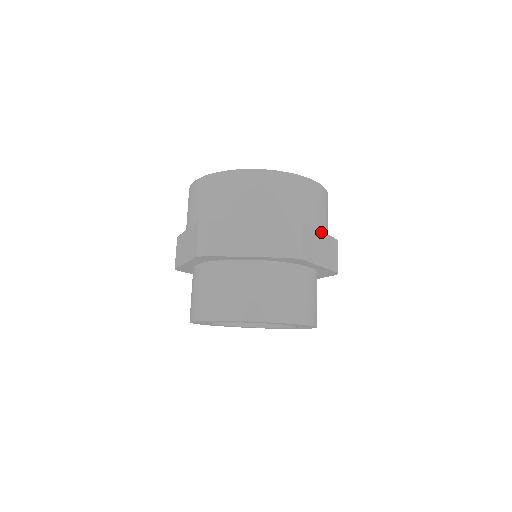
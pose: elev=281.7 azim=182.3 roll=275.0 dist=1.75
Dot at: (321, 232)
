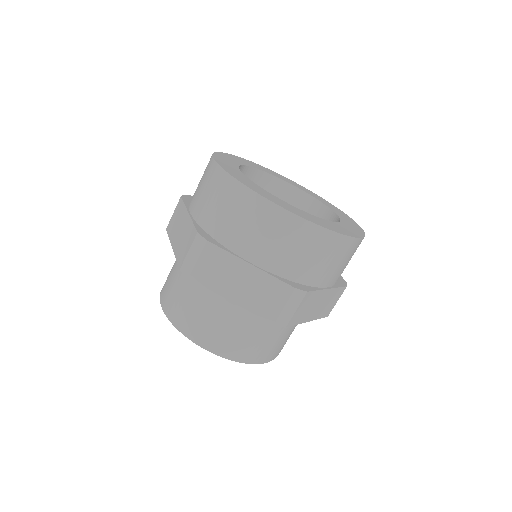
Dot at: occluded
